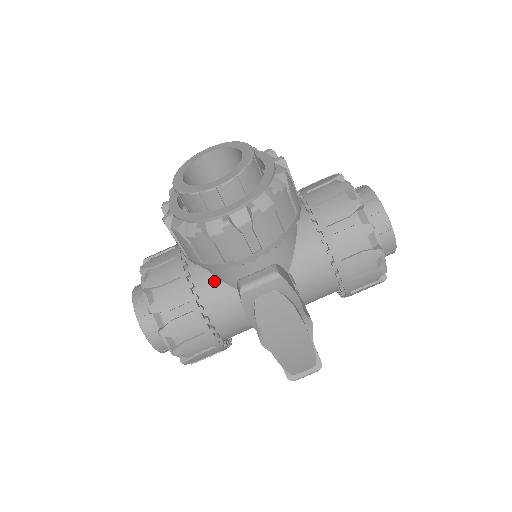
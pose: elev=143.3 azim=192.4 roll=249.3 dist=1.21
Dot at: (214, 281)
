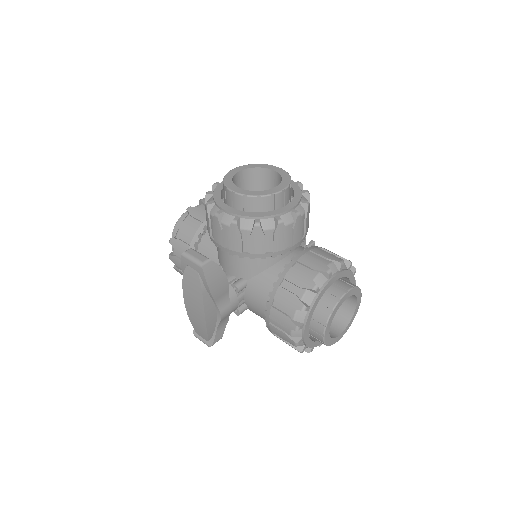
Dot at: occluded
